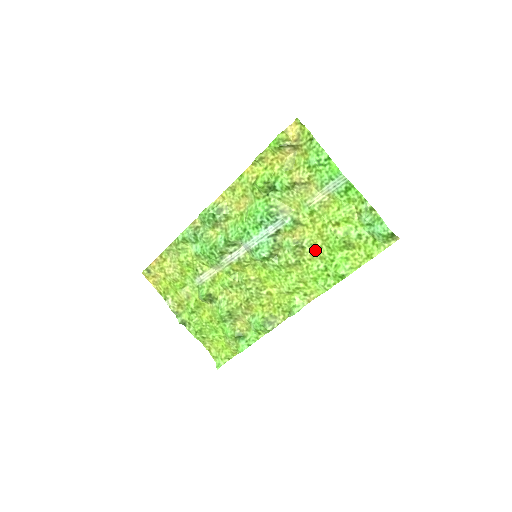
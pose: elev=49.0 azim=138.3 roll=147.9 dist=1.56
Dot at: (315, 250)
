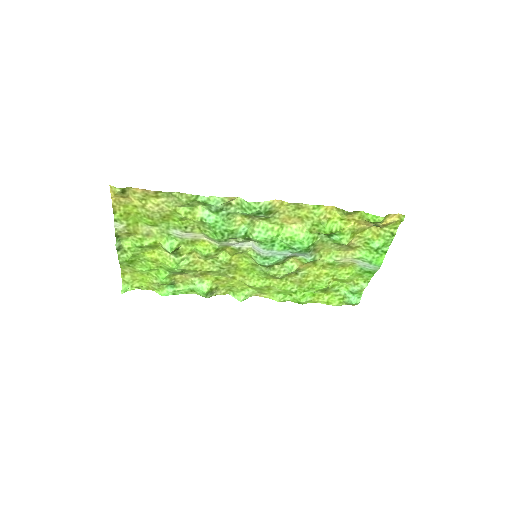
Dot at: (302, 280)
